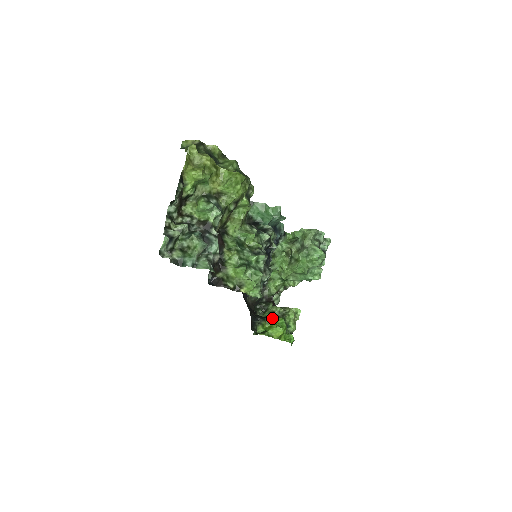
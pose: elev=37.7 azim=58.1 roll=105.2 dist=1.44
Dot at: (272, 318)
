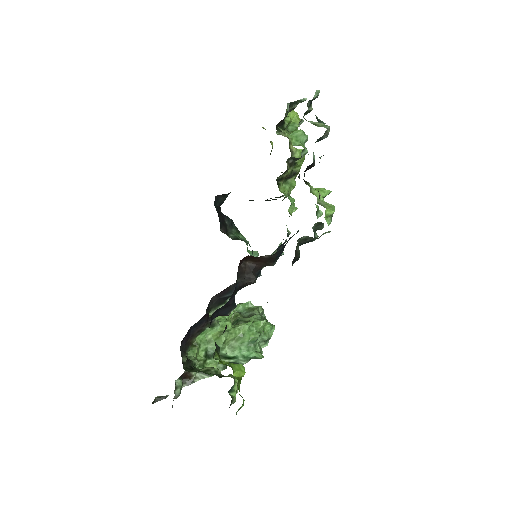
Dot at: (223, 361)
